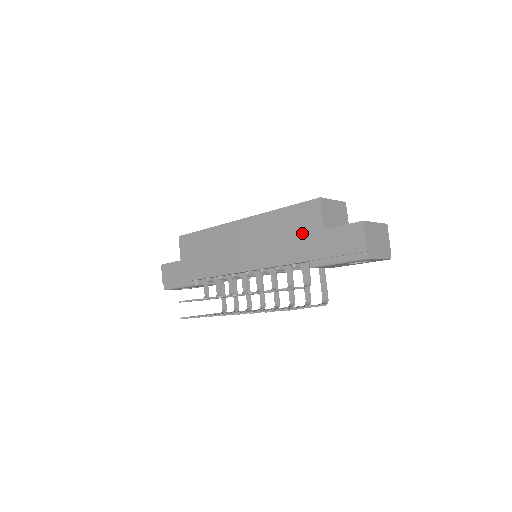
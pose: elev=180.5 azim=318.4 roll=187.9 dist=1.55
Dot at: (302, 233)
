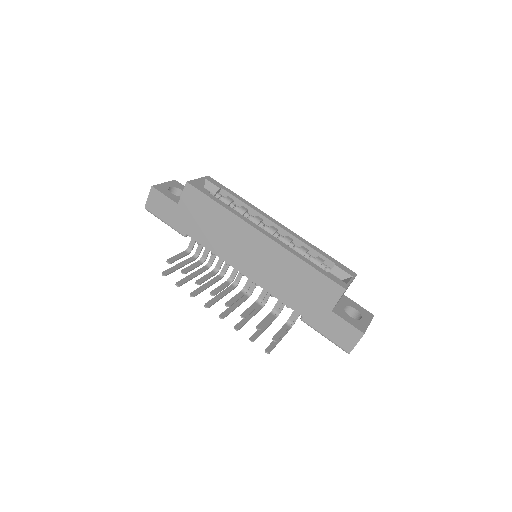
Dot at: (312, 297)
